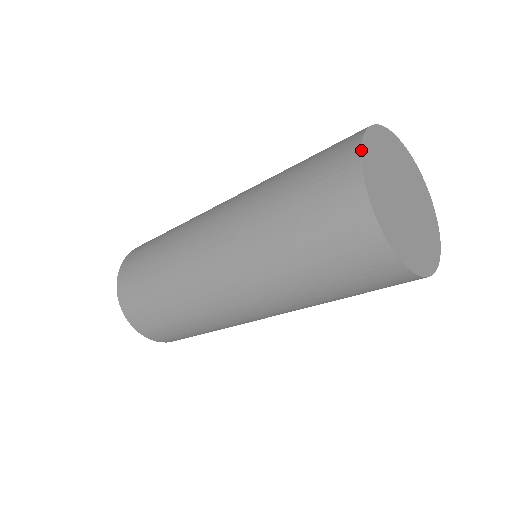
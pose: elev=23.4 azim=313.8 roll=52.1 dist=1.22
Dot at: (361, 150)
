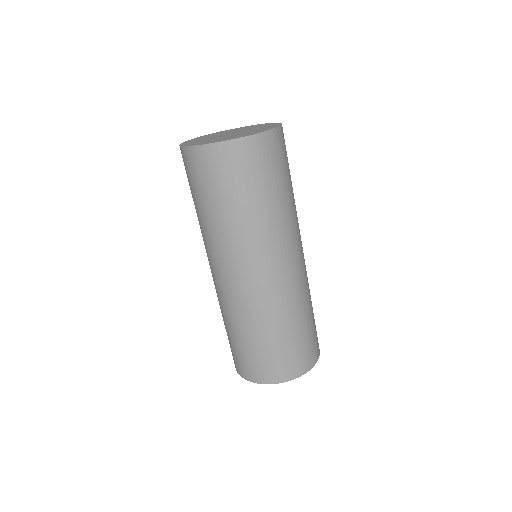
Dot at: occluded
